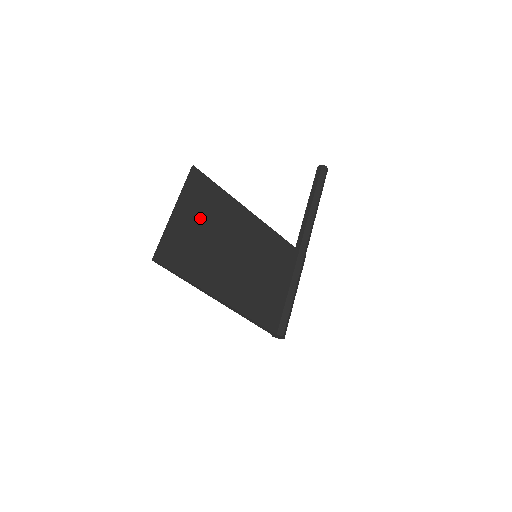
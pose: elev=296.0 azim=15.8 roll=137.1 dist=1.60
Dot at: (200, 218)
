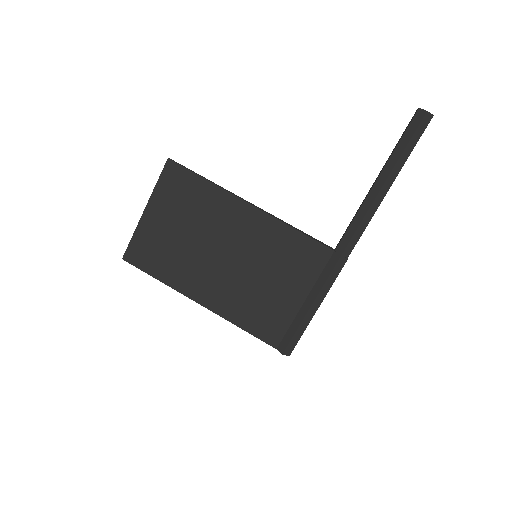
Dot at: (174, 216)
